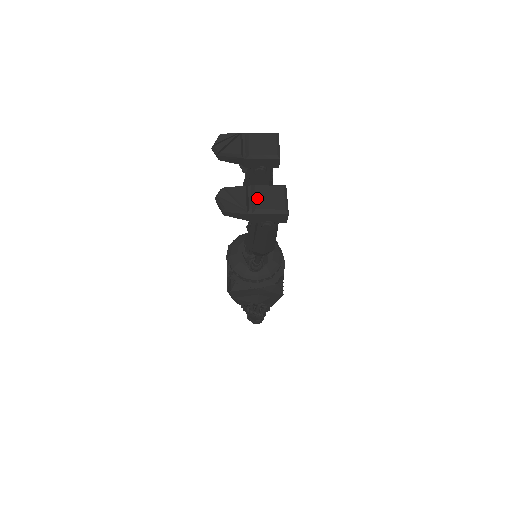
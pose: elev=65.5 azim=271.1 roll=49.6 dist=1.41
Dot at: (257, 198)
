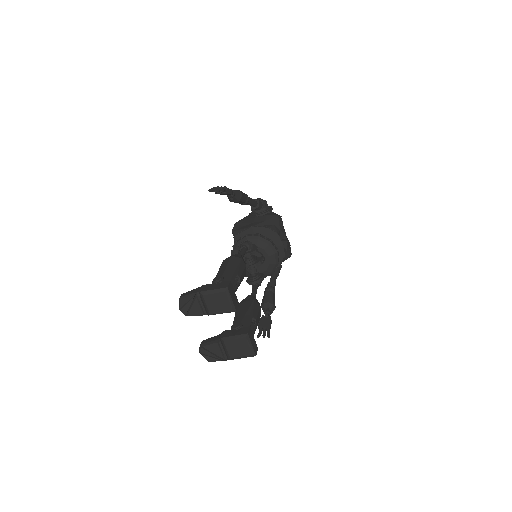
Dot at: (229, 351)
